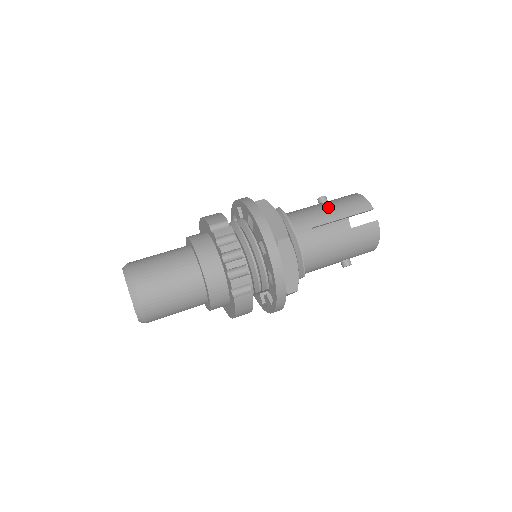
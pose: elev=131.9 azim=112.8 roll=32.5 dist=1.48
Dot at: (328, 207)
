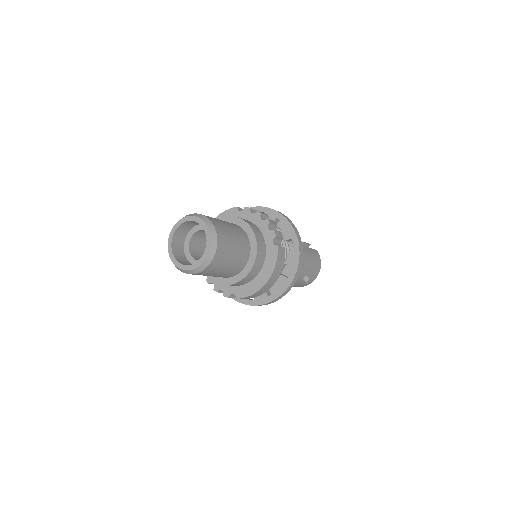
Dot at: occluded
